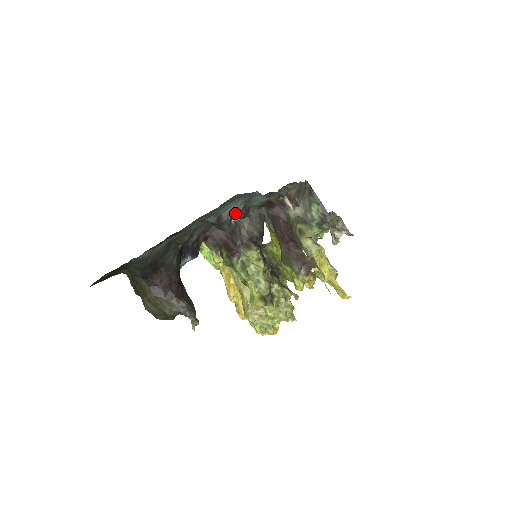
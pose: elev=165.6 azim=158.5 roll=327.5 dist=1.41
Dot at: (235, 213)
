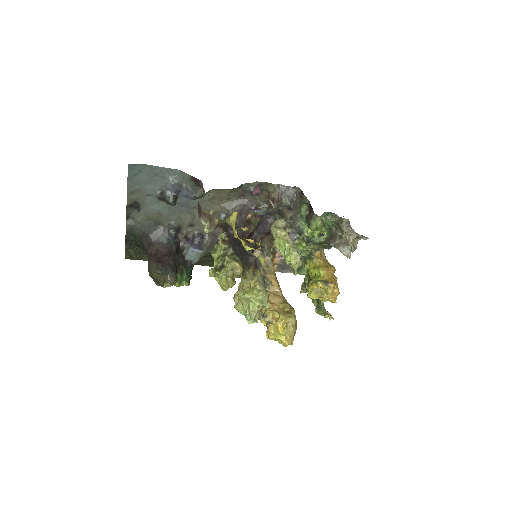
Dot at: (172, 189)
